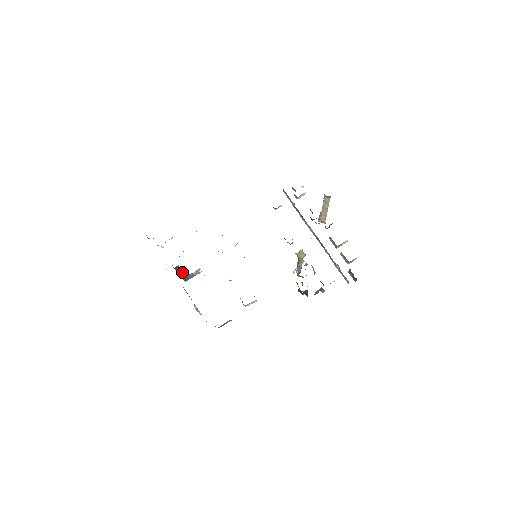
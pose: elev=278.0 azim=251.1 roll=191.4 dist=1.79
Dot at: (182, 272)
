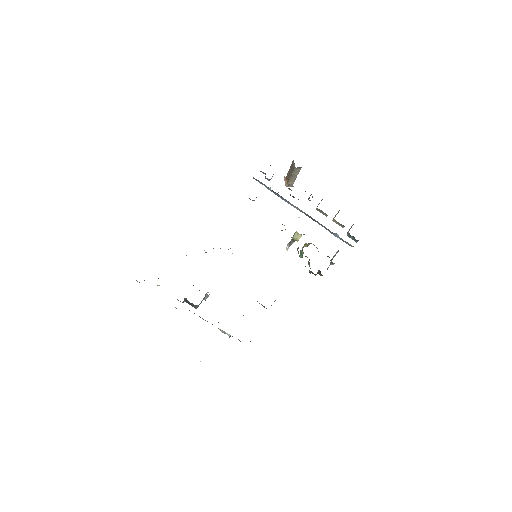
Dot at: (192, 303)
